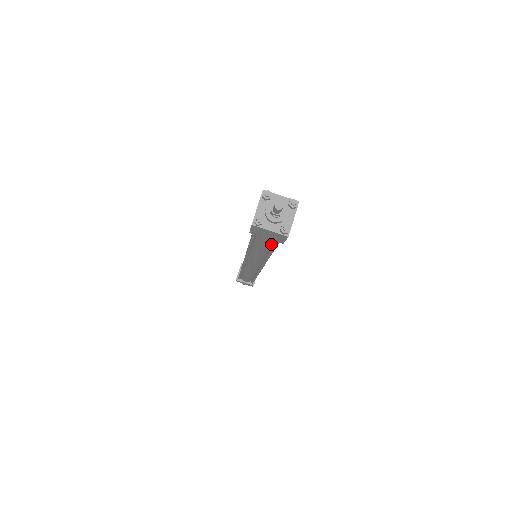
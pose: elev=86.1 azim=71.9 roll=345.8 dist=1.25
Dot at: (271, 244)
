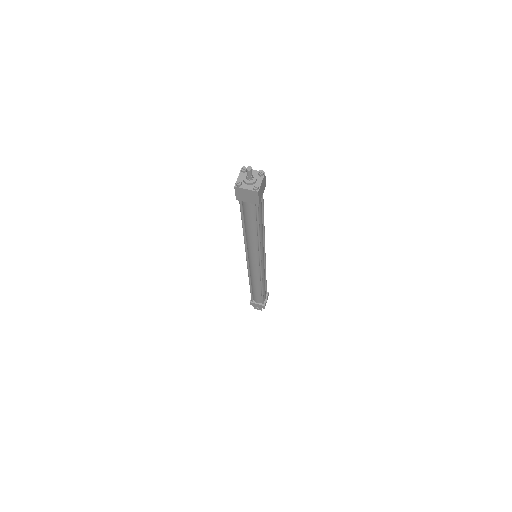
Dot at: (255, 217)
